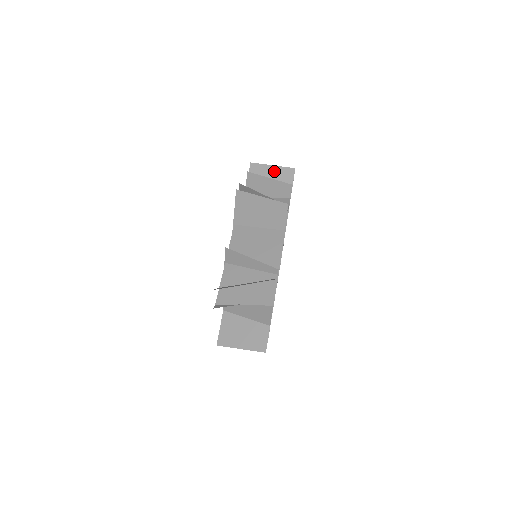
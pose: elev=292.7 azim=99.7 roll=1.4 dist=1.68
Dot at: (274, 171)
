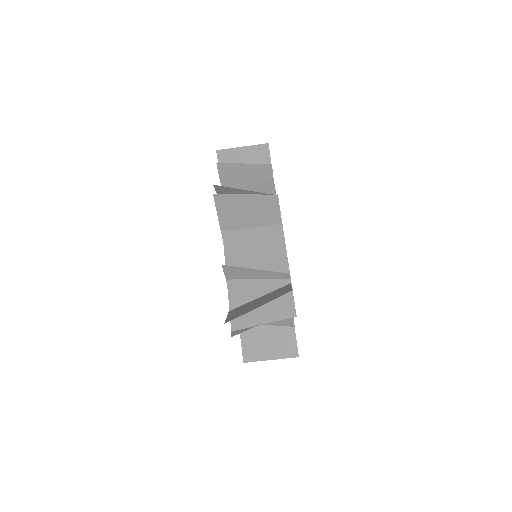
Dot at: (245, 153)
